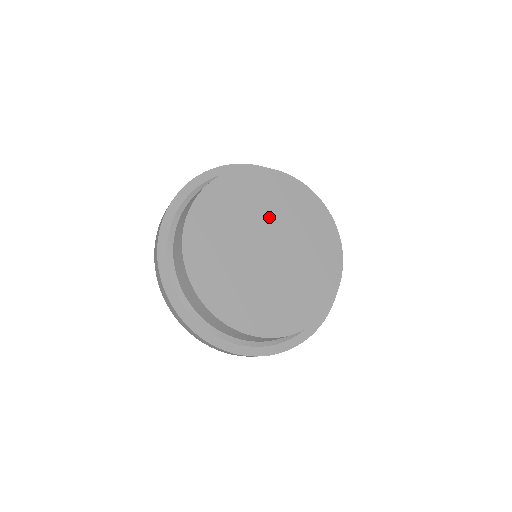
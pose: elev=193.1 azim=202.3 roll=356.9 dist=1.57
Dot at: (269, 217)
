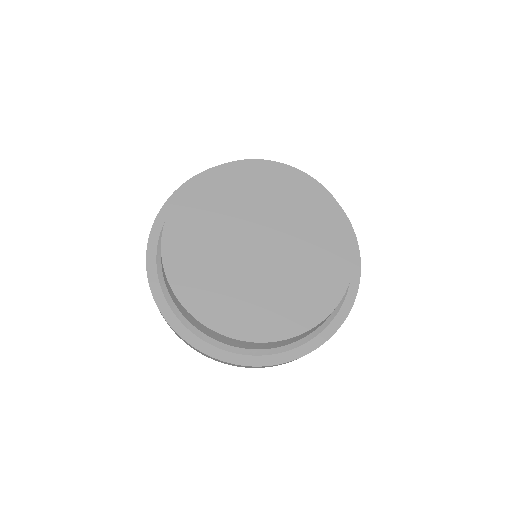
Dot at: (287, 223)
